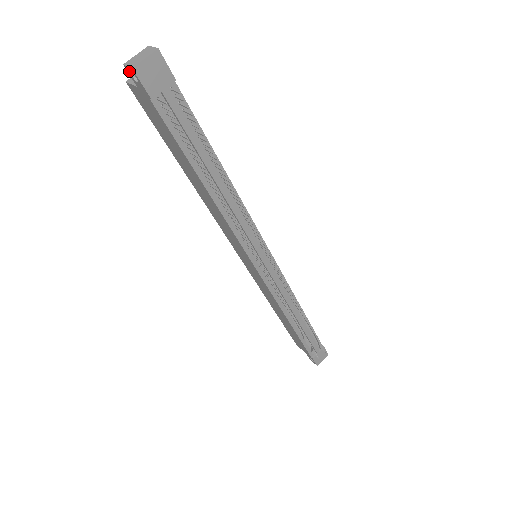
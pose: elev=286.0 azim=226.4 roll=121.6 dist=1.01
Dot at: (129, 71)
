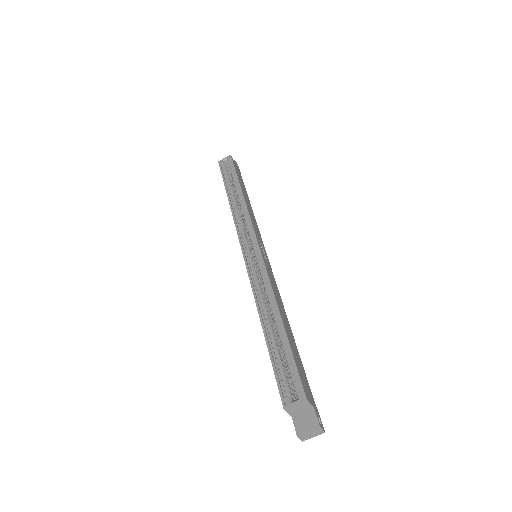
Dot at: (297, 434)
